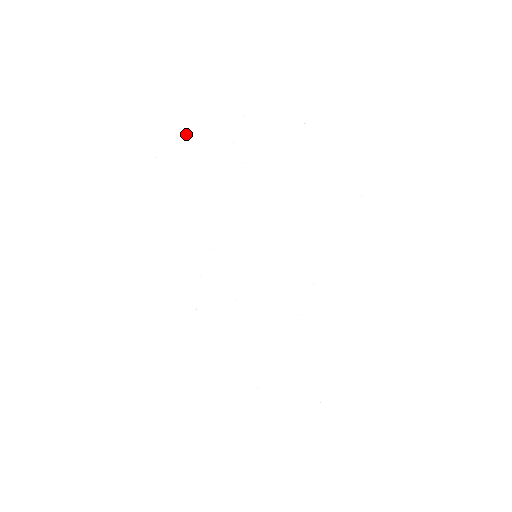
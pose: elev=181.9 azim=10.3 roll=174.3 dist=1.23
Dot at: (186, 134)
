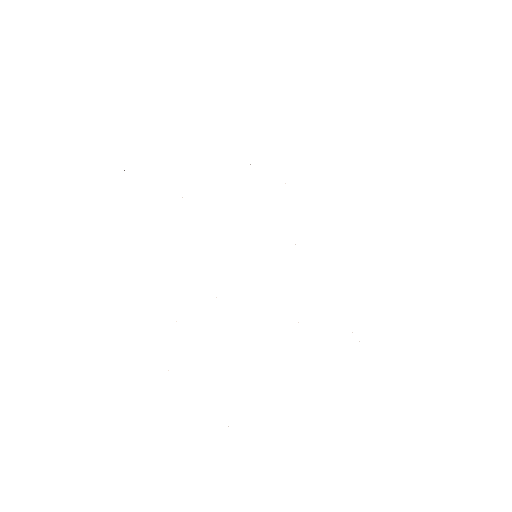
Dot at: occluded
